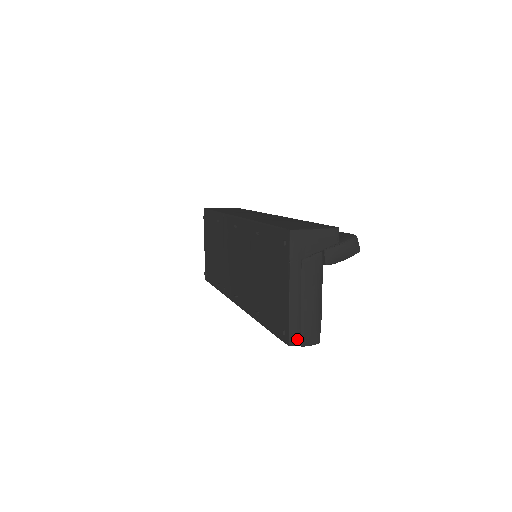
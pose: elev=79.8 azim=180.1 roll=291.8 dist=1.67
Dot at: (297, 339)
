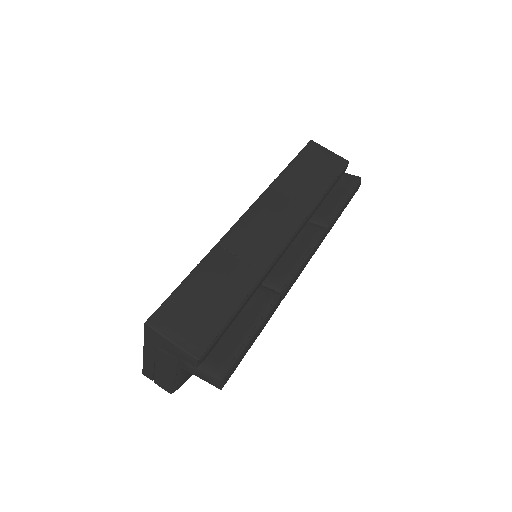
Dot at: (150, 377)
